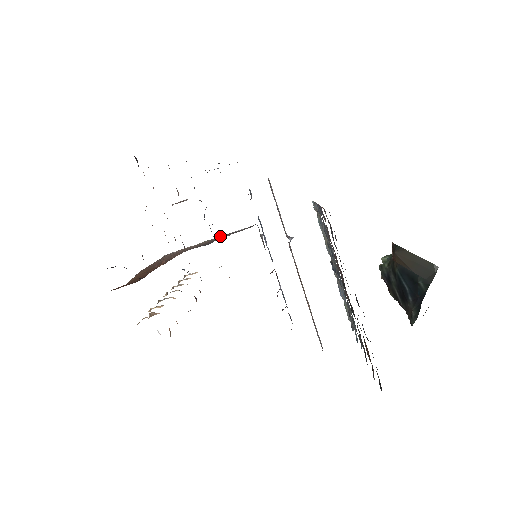
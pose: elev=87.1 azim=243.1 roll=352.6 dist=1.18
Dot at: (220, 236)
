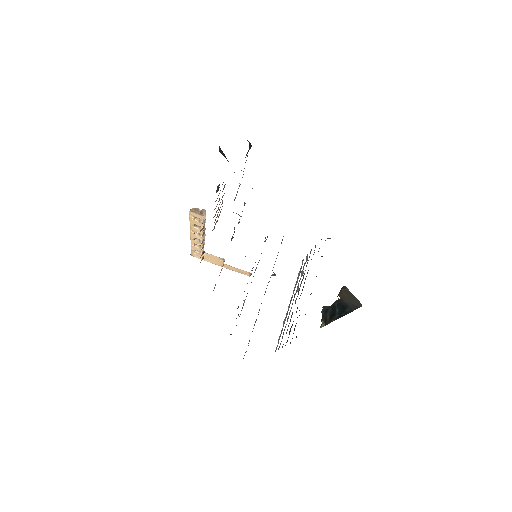
Dot at: occluded
